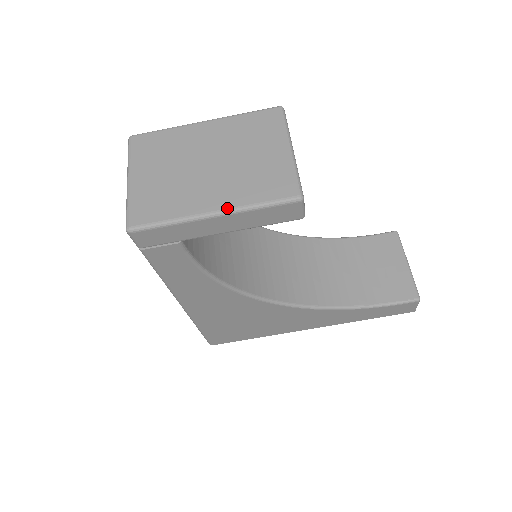
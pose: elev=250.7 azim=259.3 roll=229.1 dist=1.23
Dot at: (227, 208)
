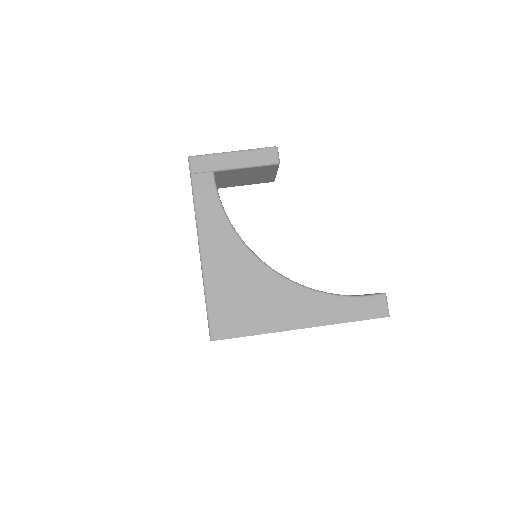
Dot at: (240, 150)
